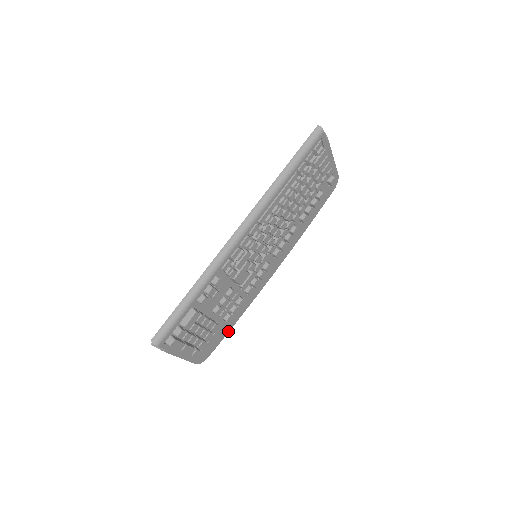
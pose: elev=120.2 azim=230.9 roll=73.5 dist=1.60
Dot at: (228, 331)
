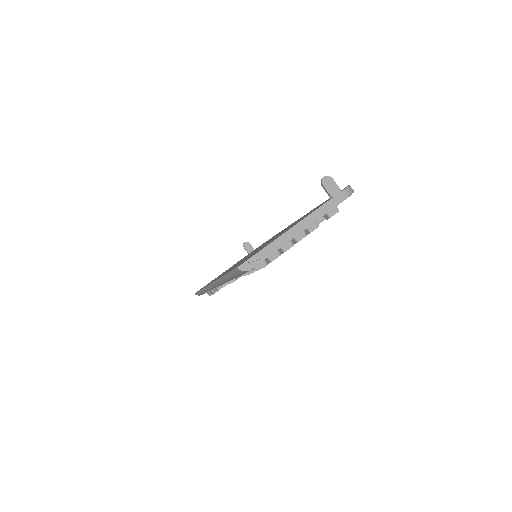
Dot at: occluded
